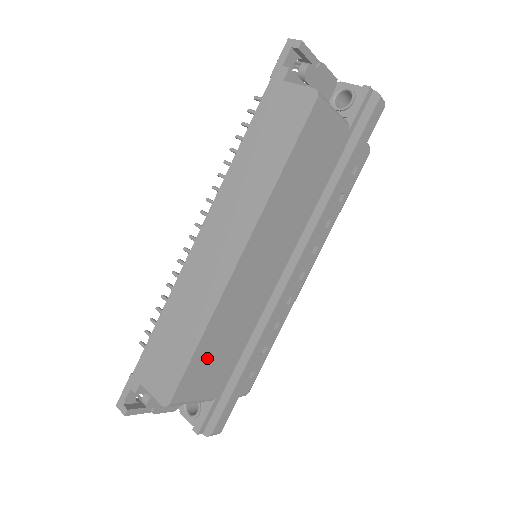
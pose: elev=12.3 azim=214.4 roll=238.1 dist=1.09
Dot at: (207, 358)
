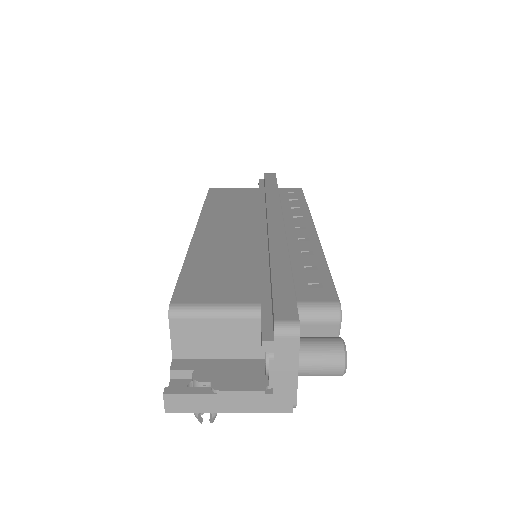
Dot at: (206, 274)
